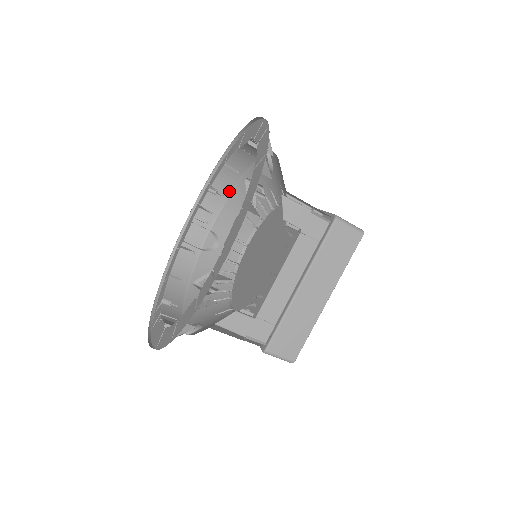
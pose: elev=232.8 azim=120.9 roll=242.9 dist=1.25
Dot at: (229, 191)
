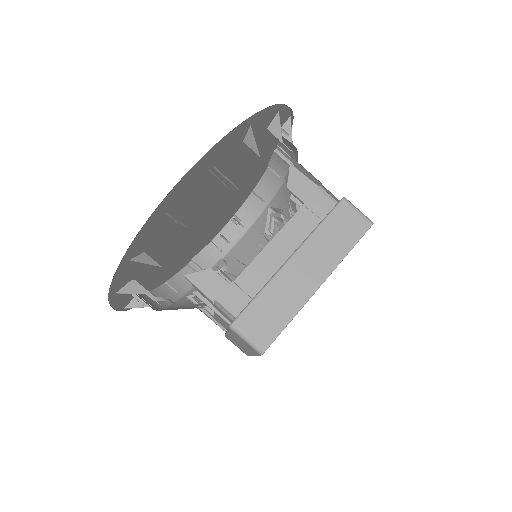
Dot at: (251, 223)
